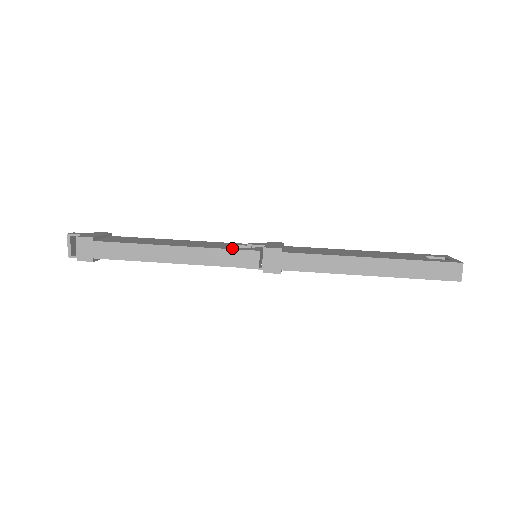
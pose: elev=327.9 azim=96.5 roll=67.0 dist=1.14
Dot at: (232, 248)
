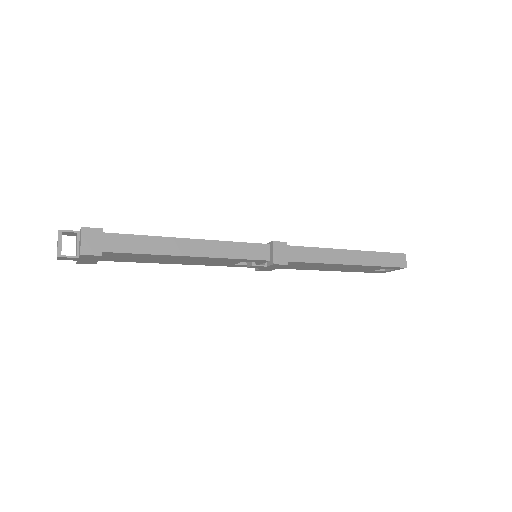
Dot at: (244, 243)
